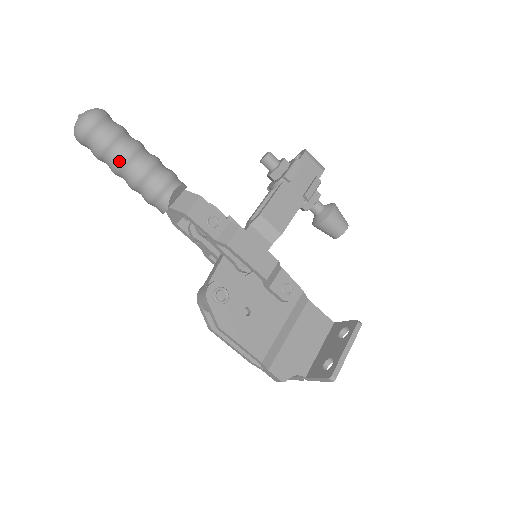
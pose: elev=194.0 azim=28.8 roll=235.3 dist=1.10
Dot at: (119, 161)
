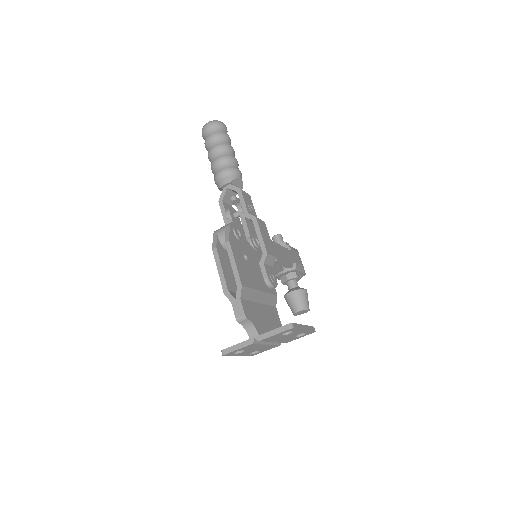
Dot at: (223, 145)
